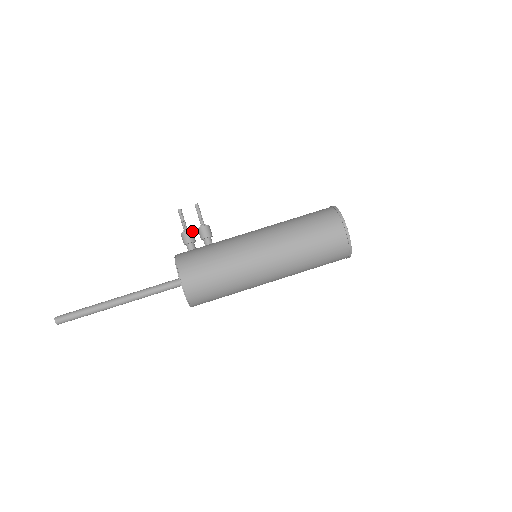
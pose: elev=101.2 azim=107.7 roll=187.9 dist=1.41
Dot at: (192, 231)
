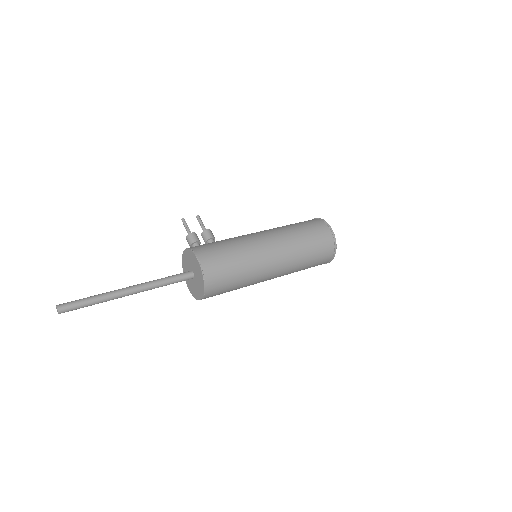
Dot at: (196, 235)
